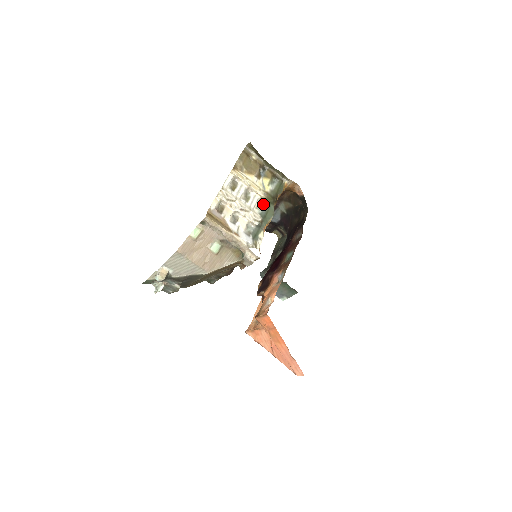
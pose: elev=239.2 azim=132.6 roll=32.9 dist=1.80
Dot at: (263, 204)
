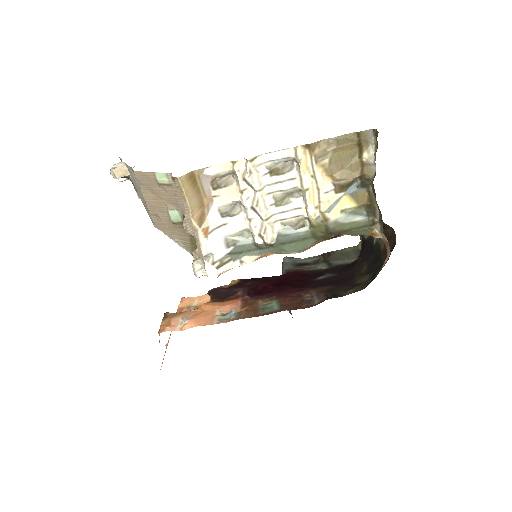
Dot at: (303, 226)
